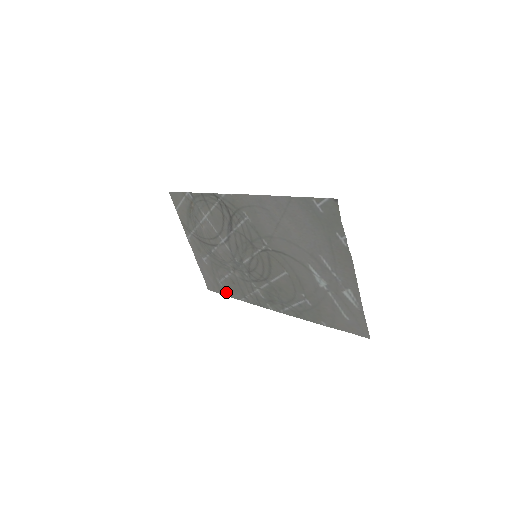
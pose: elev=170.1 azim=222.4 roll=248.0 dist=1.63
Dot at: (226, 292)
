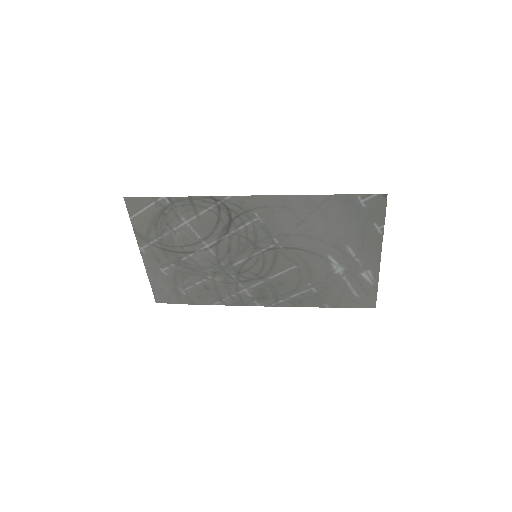
Dot at: (190, 300)
